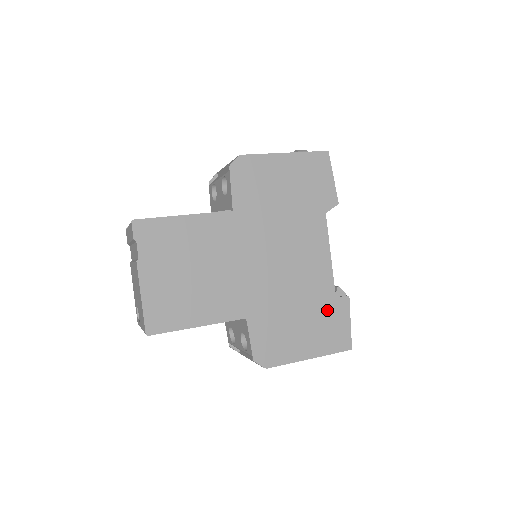
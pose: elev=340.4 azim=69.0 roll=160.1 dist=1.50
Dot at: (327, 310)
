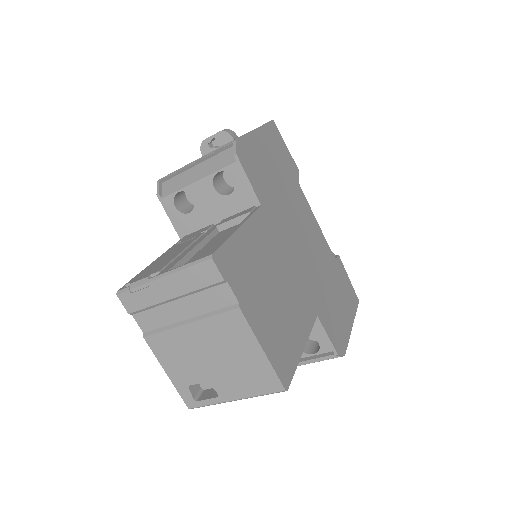
Dot at: (338, 275)
